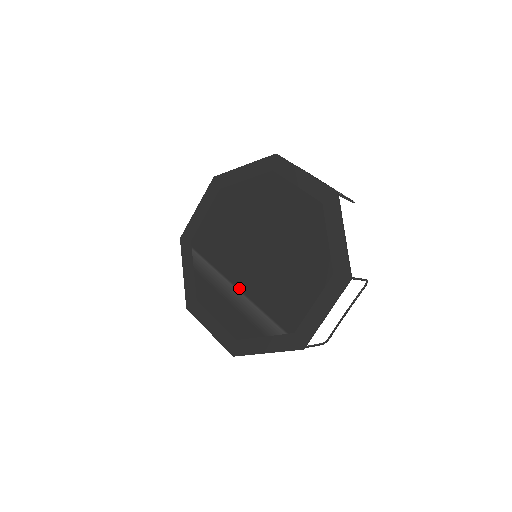
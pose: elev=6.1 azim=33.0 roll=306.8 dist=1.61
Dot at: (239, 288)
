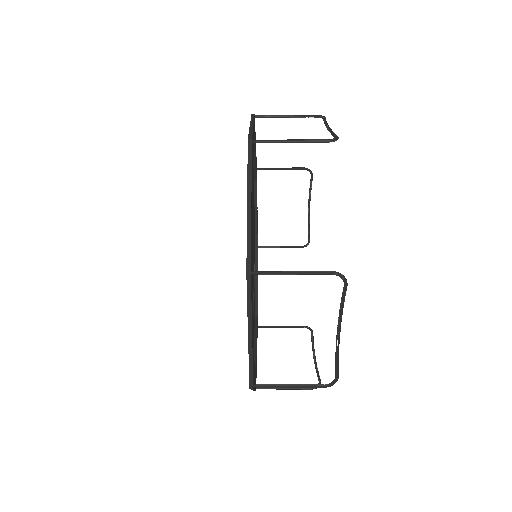
Dot at: occluded
